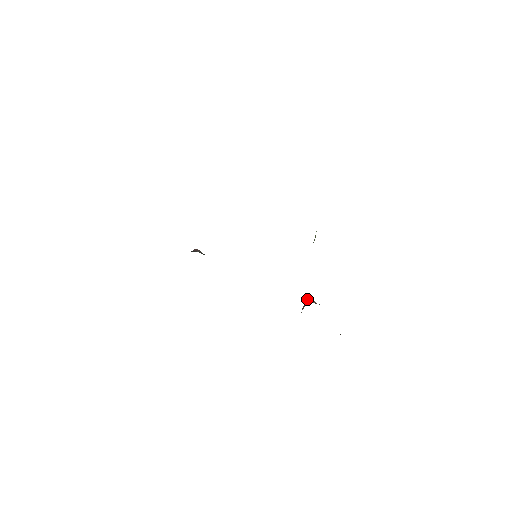
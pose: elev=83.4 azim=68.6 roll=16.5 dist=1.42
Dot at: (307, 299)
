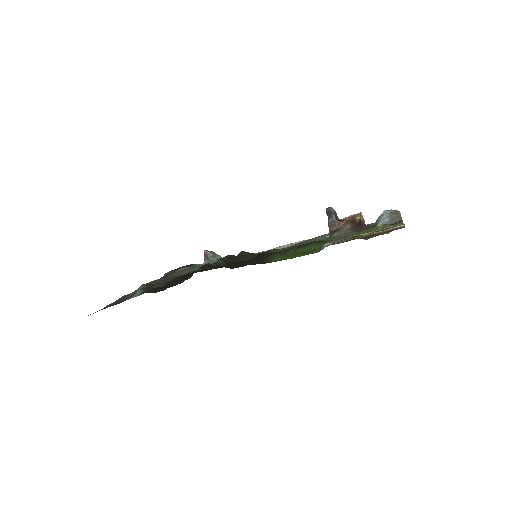
Dot at: (328, 223)
